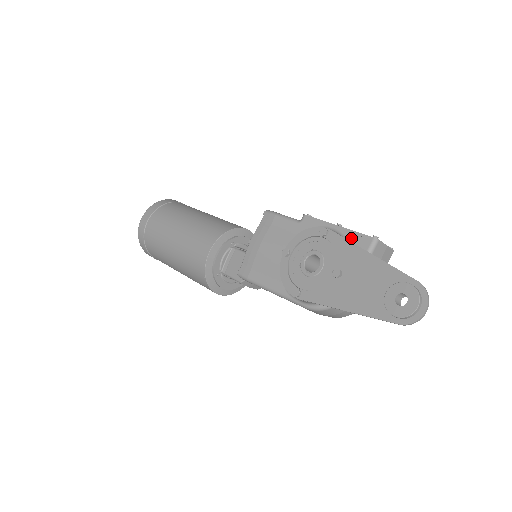
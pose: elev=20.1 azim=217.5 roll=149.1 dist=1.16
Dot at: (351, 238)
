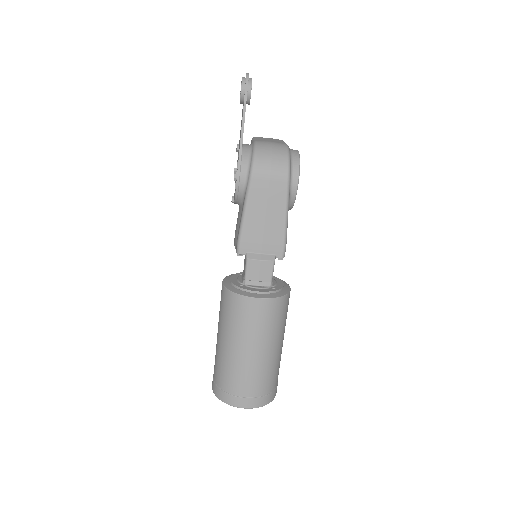
Dot at: occluded
